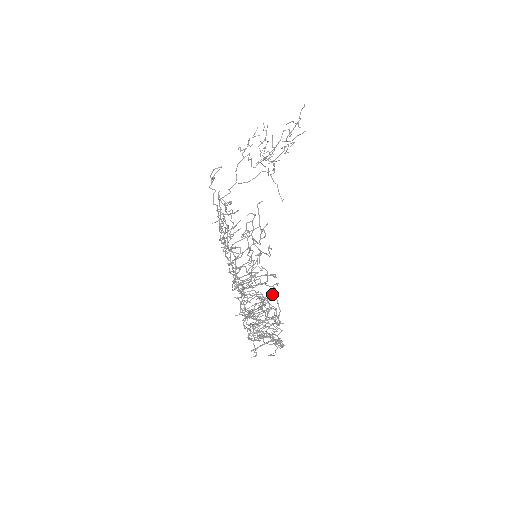
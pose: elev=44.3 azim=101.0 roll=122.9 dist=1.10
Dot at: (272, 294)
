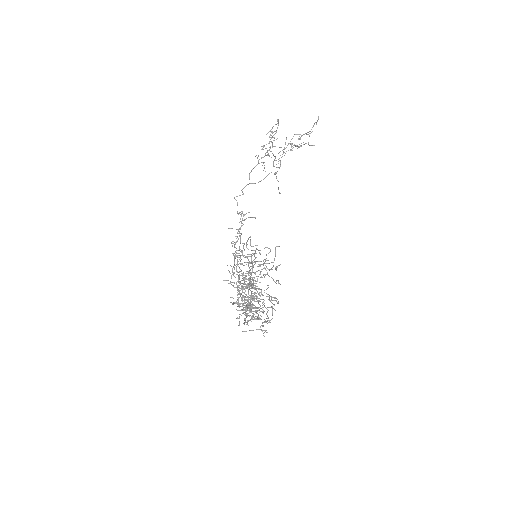
Dot at: (270, 307)
